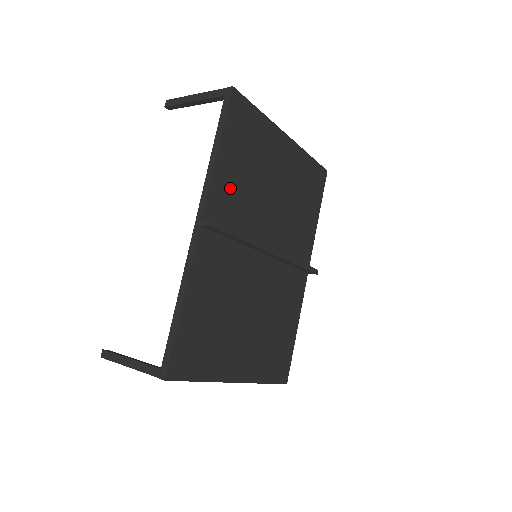
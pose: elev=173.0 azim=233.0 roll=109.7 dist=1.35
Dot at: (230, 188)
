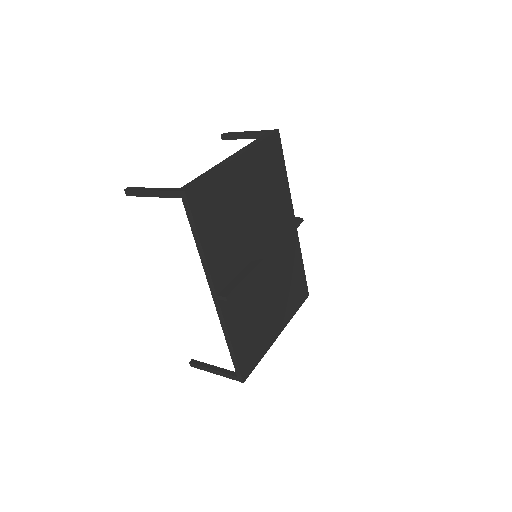
Dot at: (221, 254)
